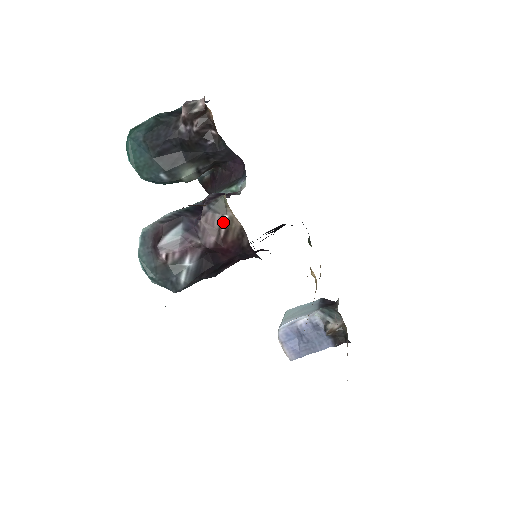
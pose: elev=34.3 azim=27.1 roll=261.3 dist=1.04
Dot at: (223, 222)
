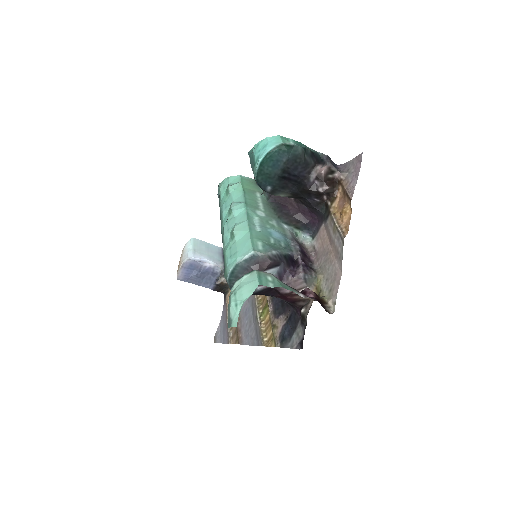
Dot at: (303, 289)
